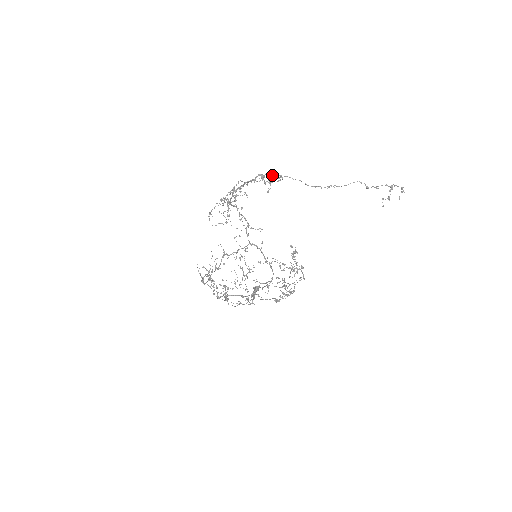
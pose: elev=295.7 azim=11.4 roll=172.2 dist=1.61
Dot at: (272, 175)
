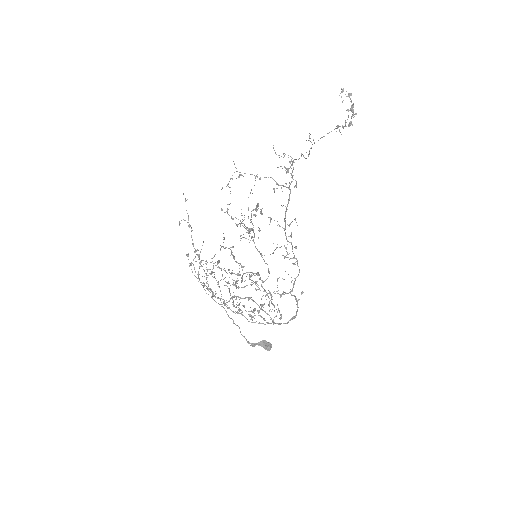
Dot at: (291, 165)
